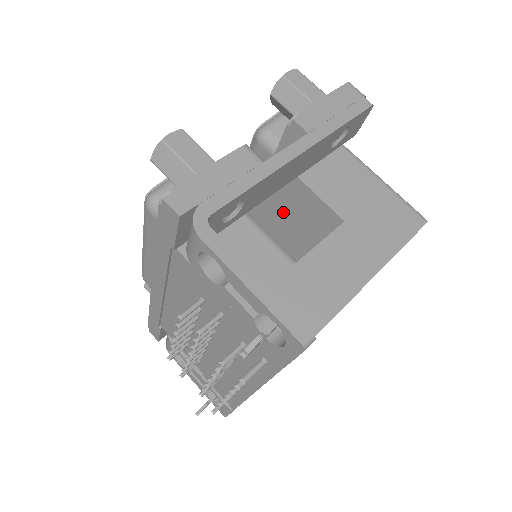
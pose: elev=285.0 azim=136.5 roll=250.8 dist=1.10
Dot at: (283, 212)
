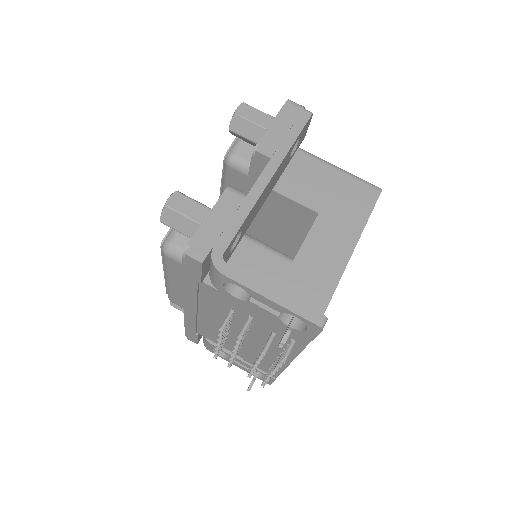
Dot at: (267, 216)
